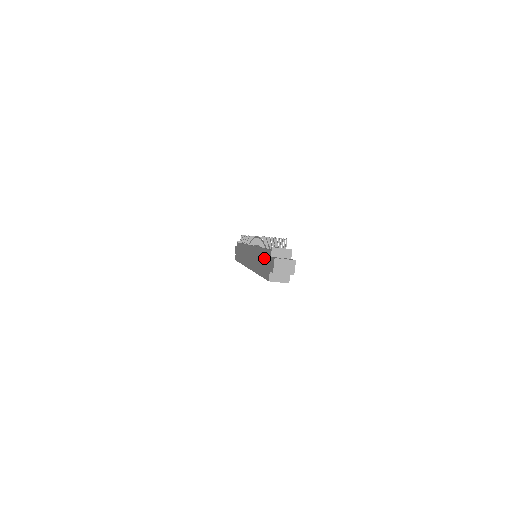
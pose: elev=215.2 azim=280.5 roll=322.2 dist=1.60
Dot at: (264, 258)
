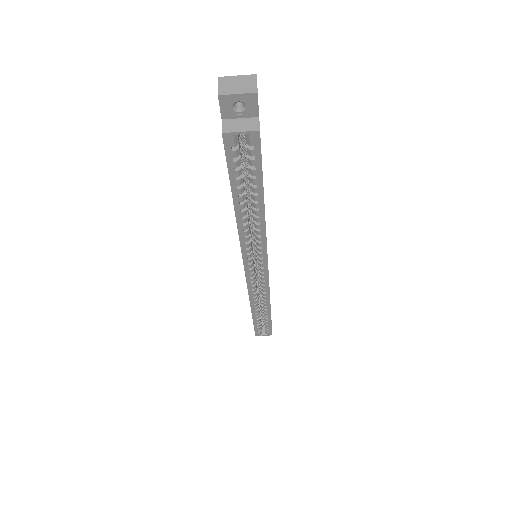
Dot at: occluded
